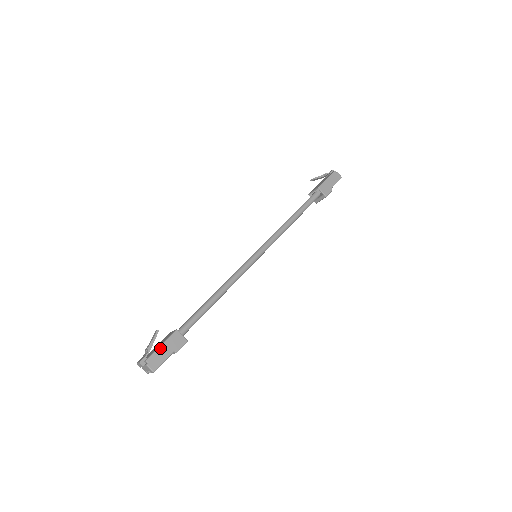
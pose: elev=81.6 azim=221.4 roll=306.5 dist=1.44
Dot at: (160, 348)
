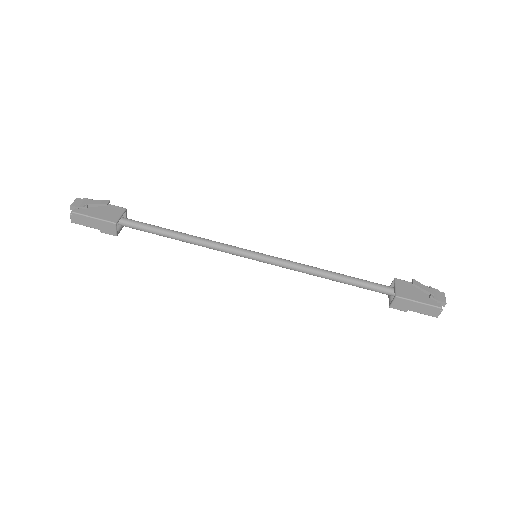
Dot at: (90, 218)
